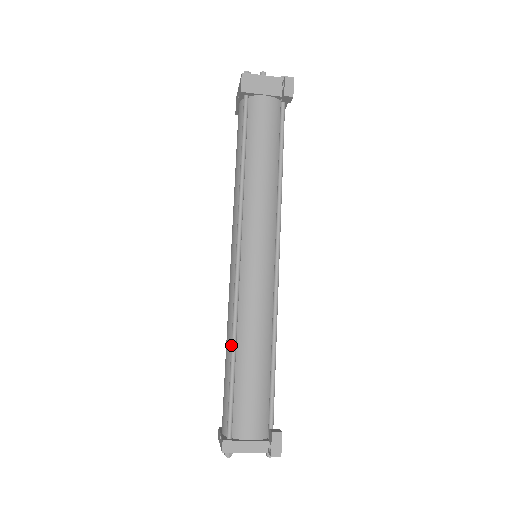
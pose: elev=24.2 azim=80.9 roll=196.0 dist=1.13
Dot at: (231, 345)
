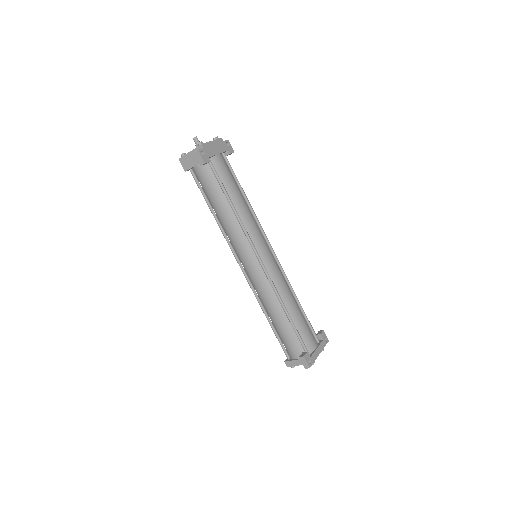
Dot at: occluded
